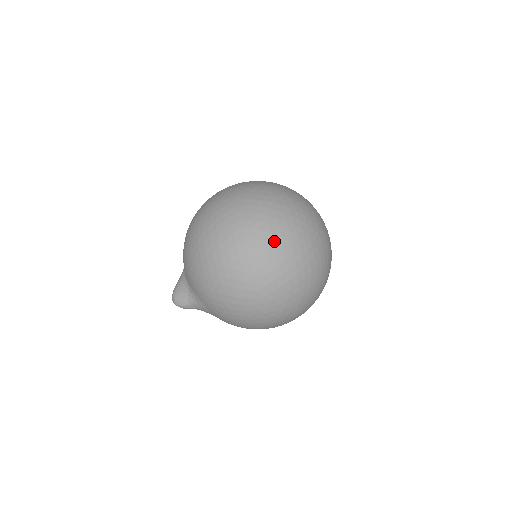
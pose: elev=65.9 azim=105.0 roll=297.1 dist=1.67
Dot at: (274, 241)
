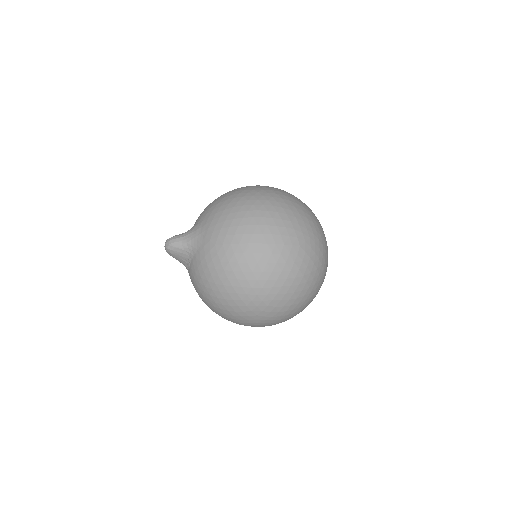
Dot at: occluded
